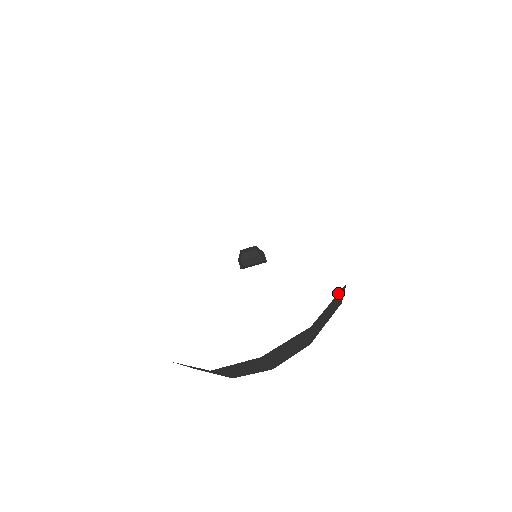
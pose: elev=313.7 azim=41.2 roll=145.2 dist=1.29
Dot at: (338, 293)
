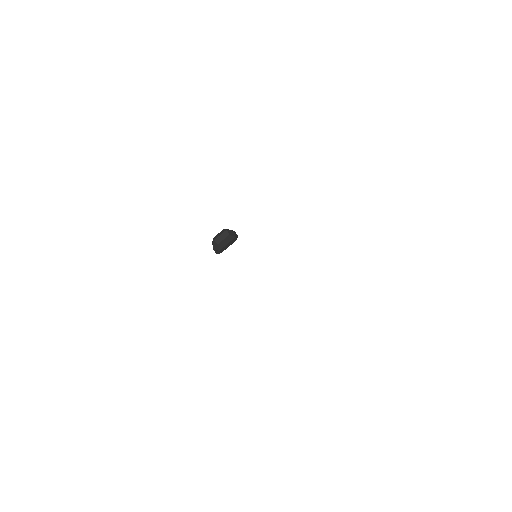
Dot at: occluded
